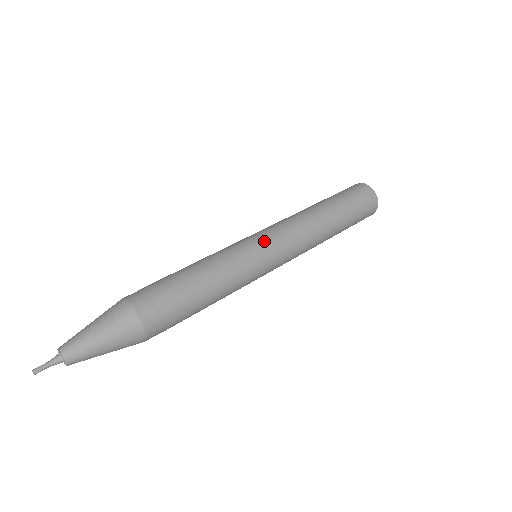
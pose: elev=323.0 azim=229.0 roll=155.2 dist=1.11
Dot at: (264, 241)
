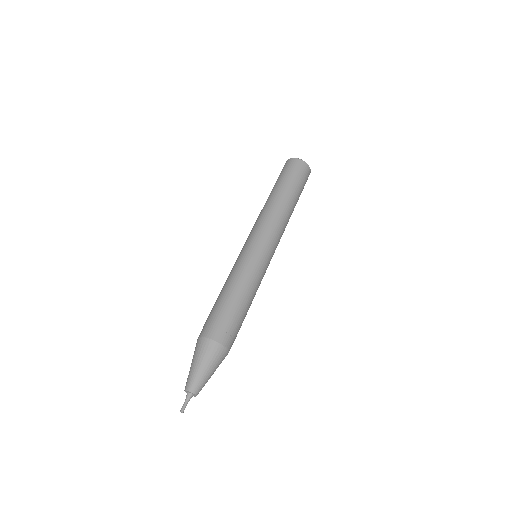
Dot at: (271, 255)
